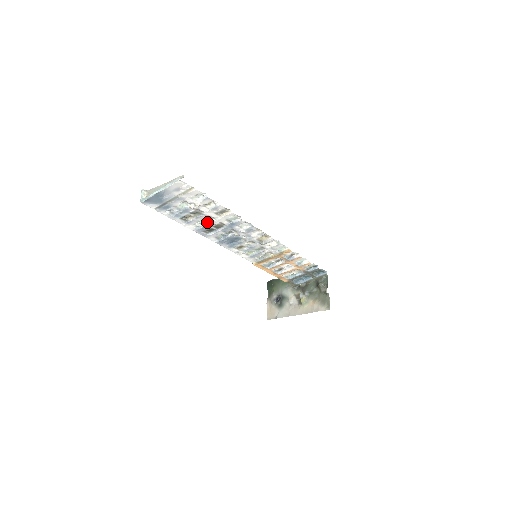
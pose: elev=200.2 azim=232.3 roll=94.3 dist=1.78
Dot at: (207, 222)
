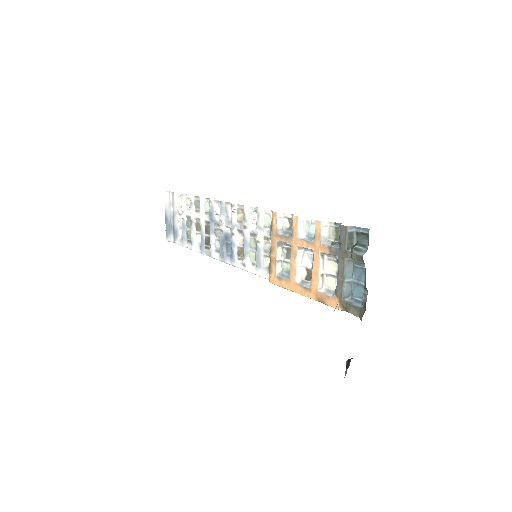
Dot at: (201, 231)
